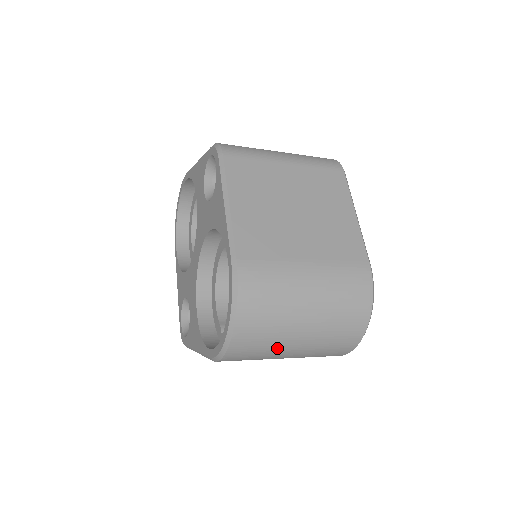
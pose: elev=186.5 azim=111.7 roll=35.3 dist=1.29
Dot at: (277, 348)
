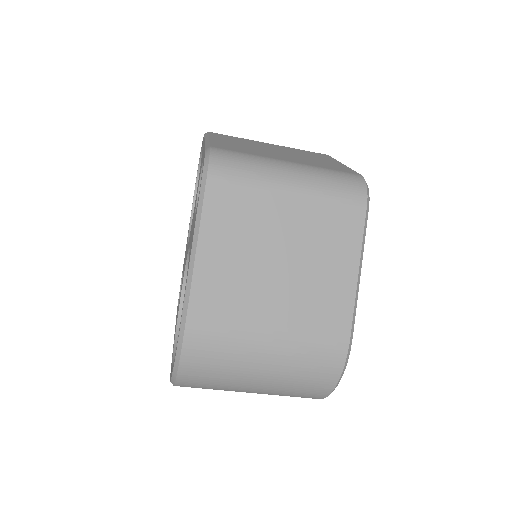
Dot at: (228, 390)
